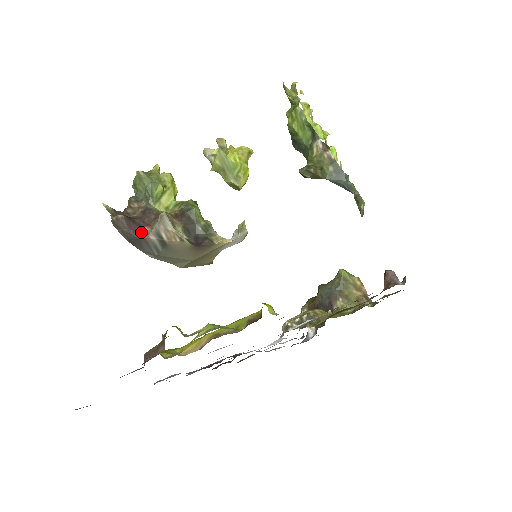
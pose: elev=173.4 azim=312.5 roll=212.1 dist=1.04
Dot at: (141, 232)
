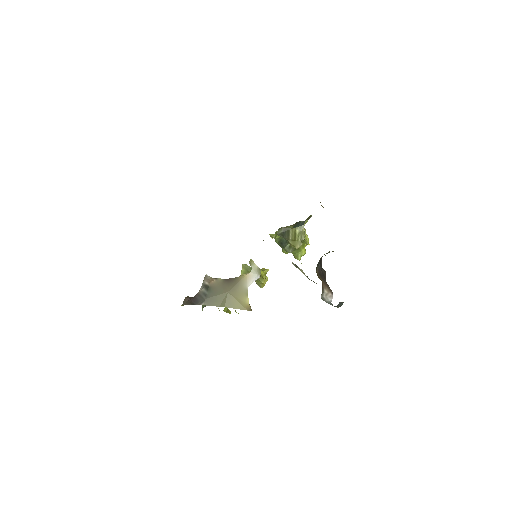
Dot at: occluded
